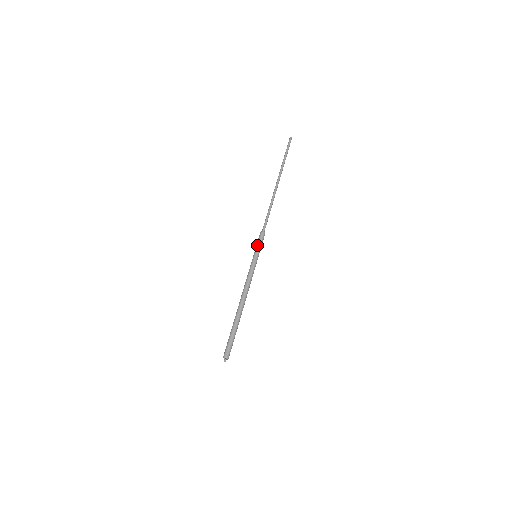
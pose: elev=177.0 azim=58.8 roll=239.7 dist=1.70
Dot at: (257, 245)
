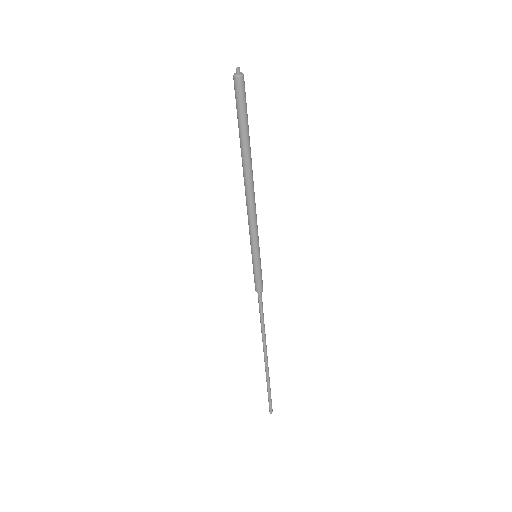
Dot at: occluded
